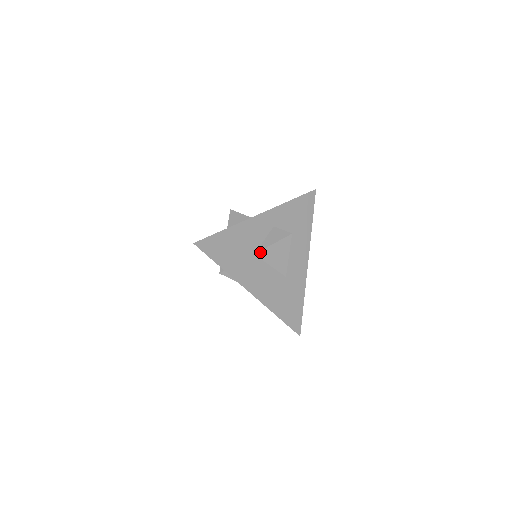
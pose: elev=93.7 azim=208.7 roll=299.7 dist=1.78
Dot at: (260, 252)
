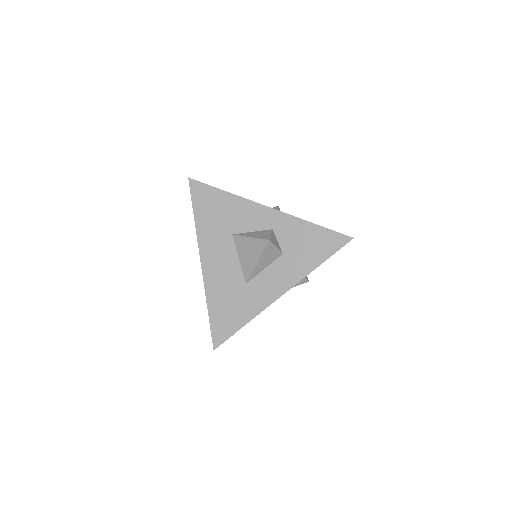
Dot at: (237, 236)
